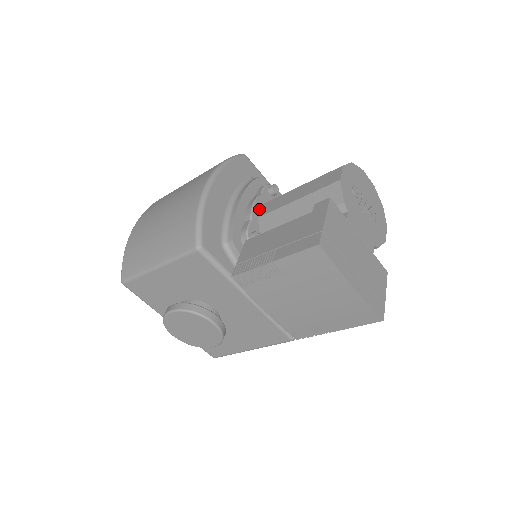
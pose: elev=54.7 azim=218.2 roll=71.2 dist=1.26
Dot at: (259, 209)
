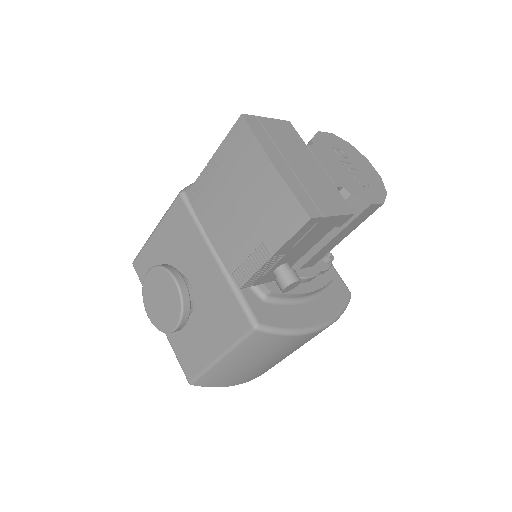
Dot at: occluded
